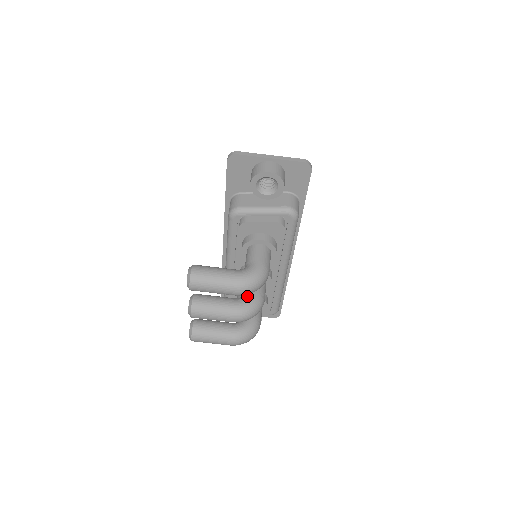
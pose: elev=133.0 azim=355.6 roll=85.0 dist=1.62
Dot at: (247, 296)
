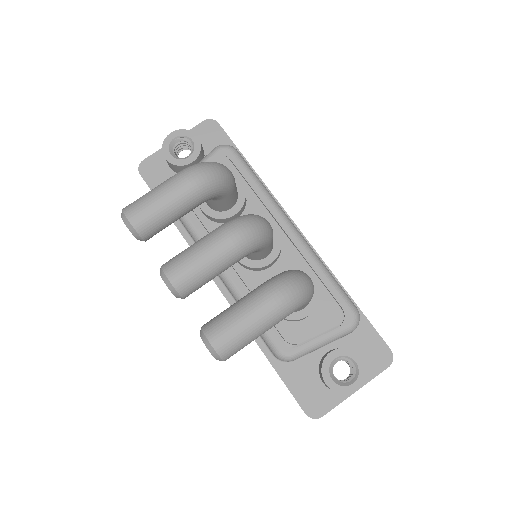
Dot at: occluded
